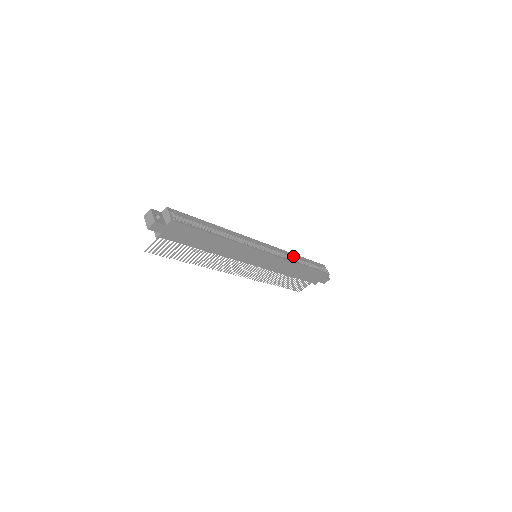
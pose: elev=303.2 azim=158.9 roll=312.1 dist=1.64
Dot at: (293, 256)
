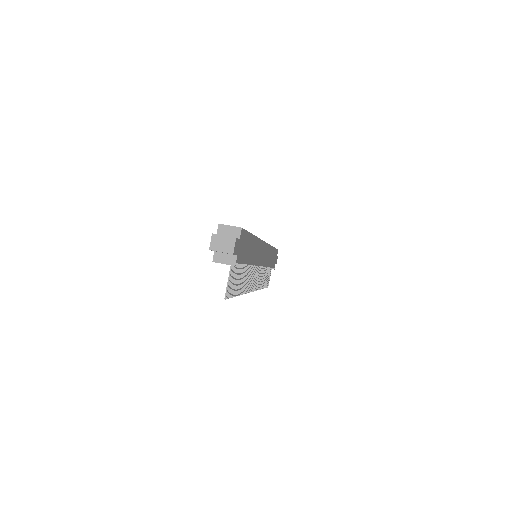
Dot at: occluded
